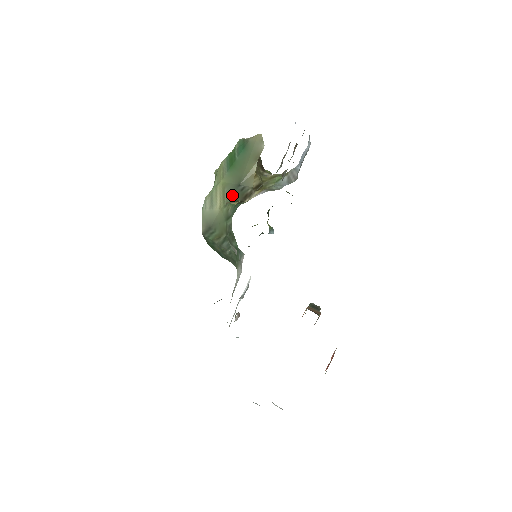
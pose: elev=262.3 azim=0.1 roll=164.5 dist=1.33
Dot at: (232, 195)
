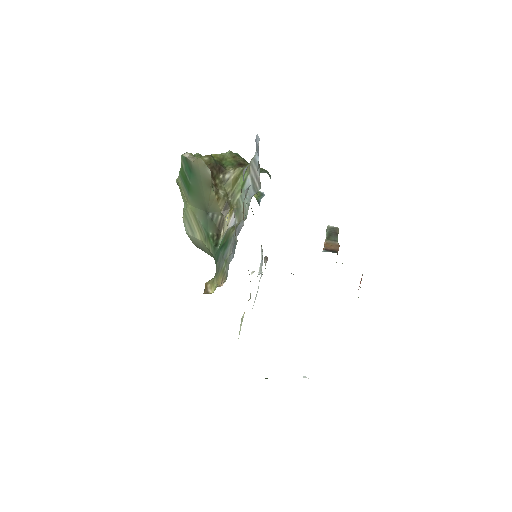
Dot at: (206, 227)
